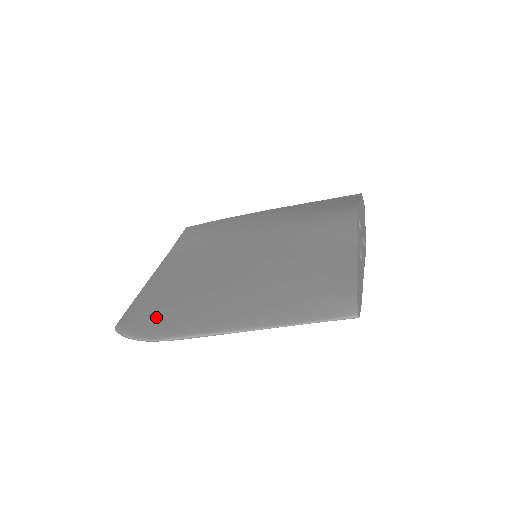
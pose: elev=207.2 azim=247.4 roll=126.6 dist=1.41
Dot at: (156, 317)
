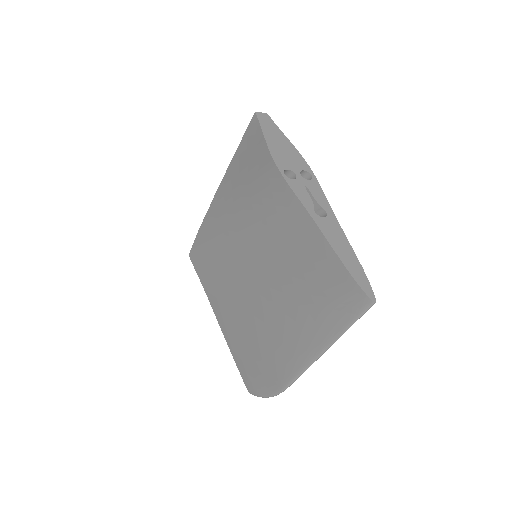
Dot at: (260, 372)
